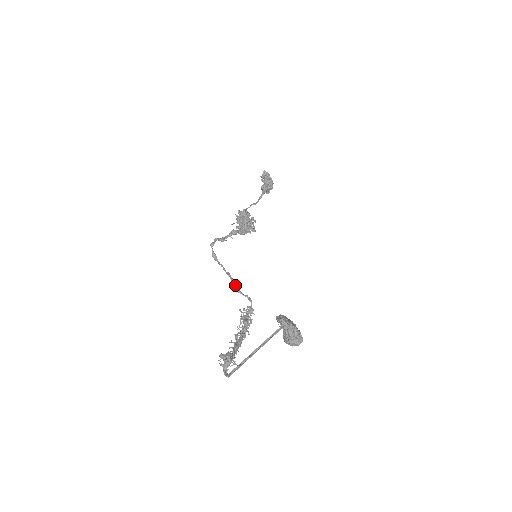
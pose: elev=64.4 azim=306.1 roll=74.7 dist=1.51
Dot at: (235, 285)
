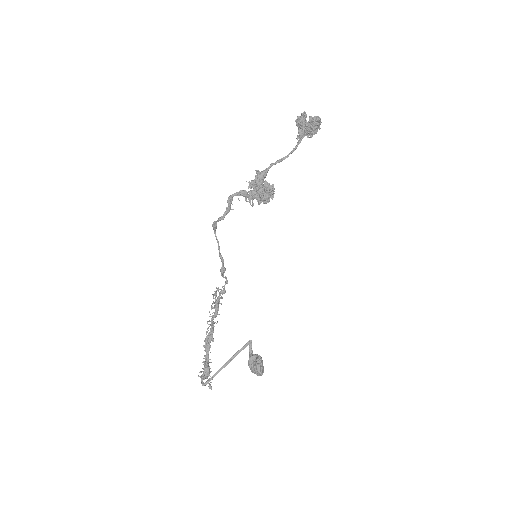
Dot at: (223, 273)
